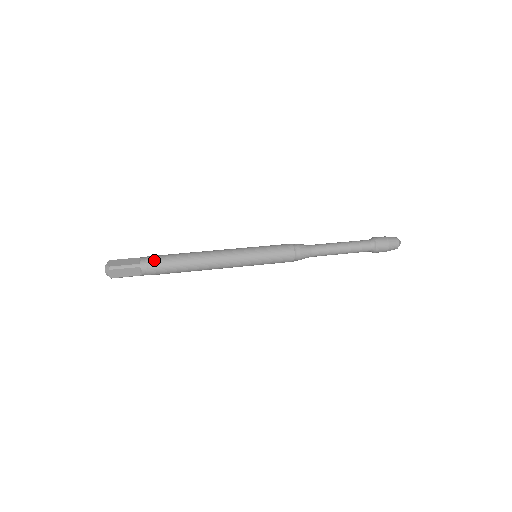
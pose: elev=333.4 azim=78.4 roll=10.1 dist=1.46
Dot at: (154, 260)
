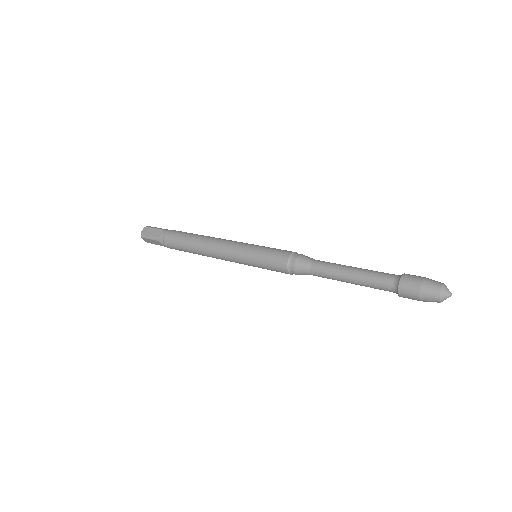
Dot at: occluded
